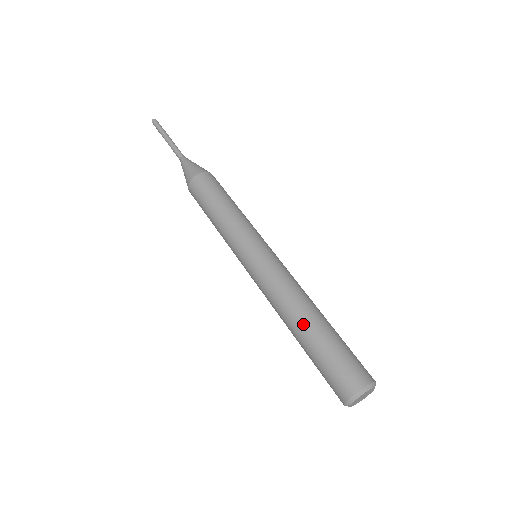
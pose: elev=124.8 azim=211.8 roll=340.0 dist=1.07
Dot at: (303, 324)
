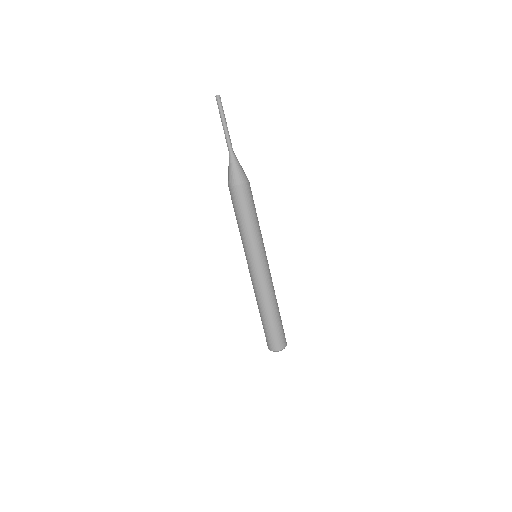
Dot at: (270, 312)
